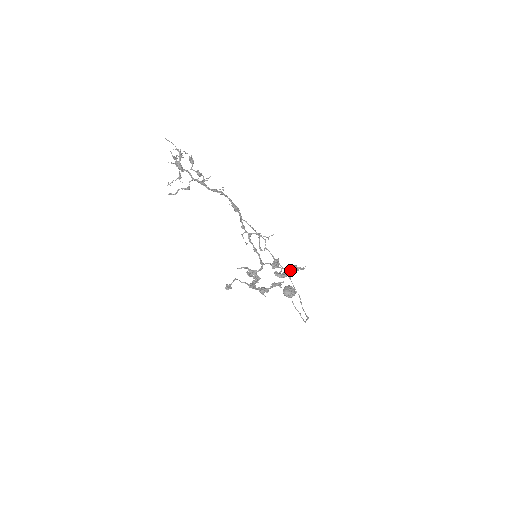
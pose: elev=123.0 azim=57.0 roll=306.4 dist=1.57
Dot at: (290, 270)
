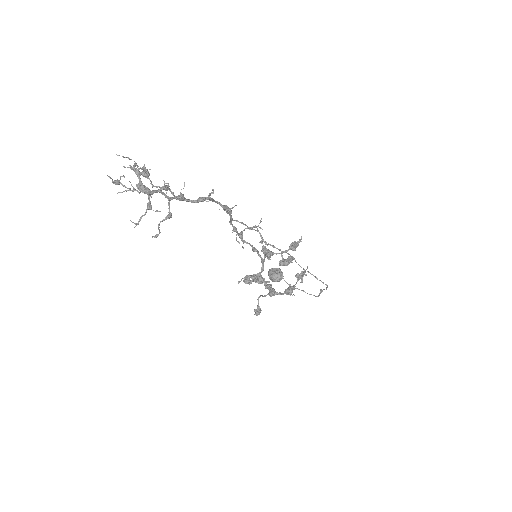
Dot at: (292, 250)
